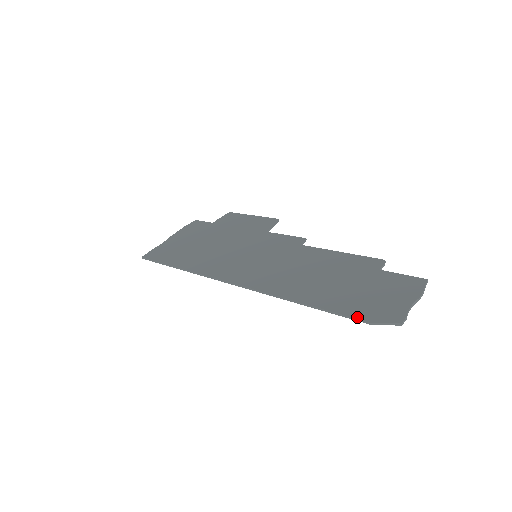
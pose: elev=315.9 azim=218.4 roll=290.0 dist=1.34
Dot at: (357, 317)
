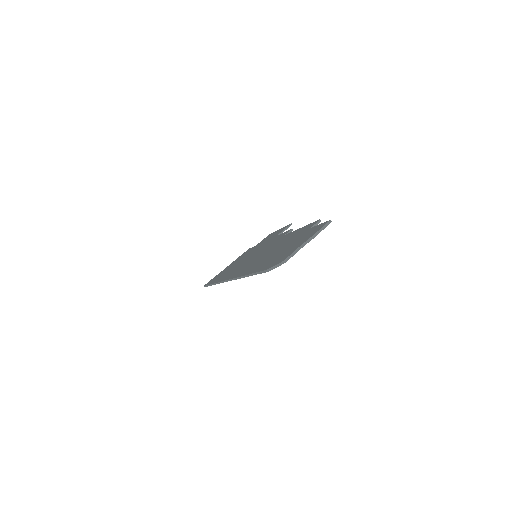
Dot at: (264, 269)
